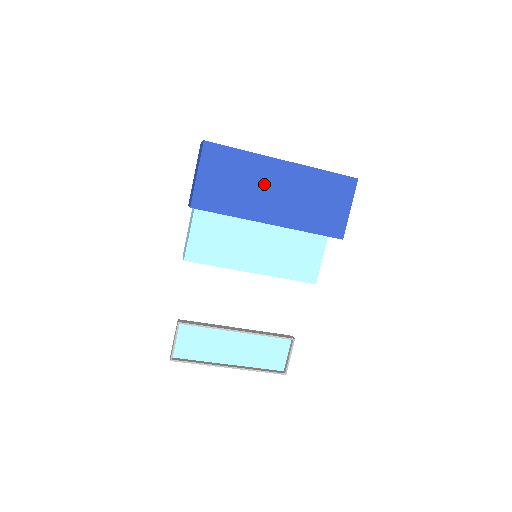
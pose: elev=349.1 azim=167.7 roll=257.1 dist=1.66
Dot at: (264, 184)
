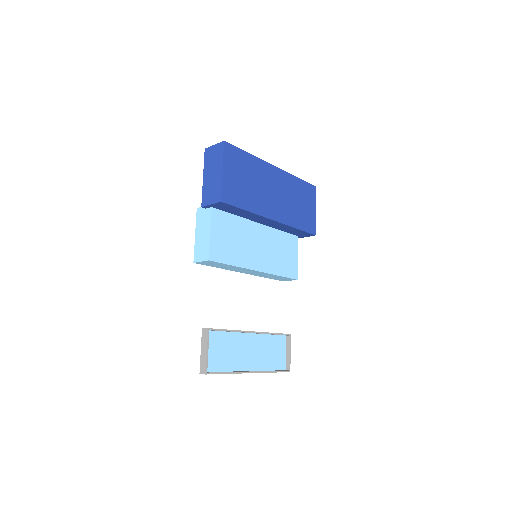
Dot at: (266, 185)
